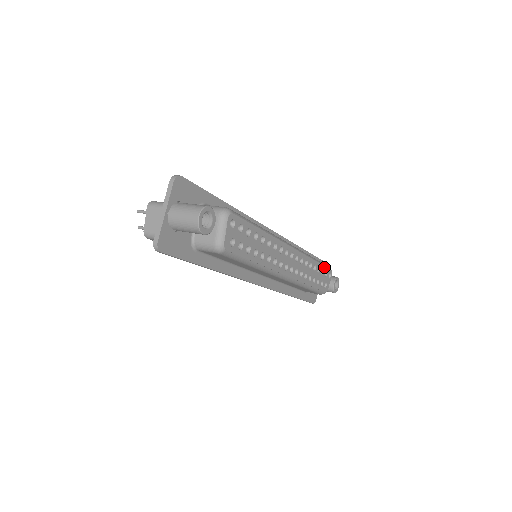
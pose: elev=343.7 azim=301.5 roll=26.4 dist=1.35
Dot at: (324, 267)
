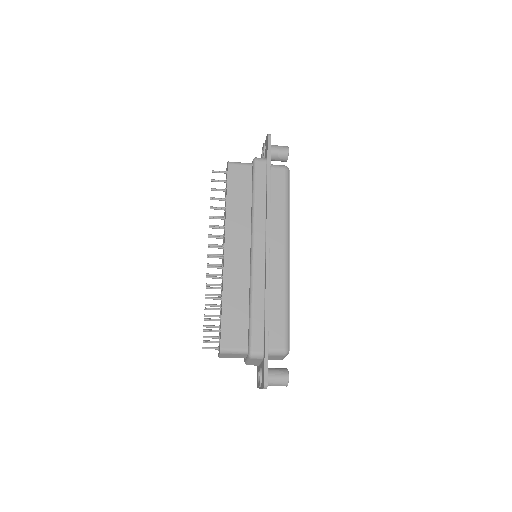
Dot at: occluded
